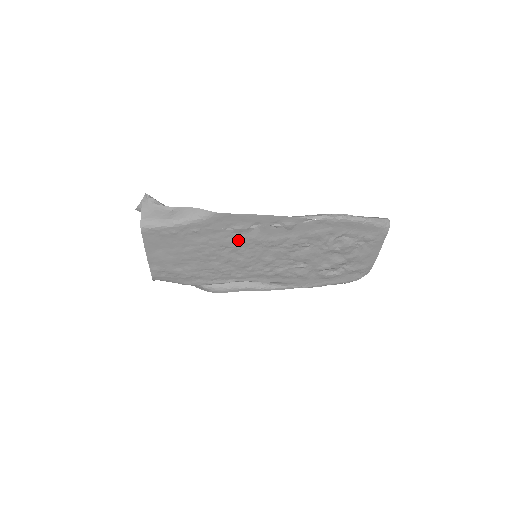
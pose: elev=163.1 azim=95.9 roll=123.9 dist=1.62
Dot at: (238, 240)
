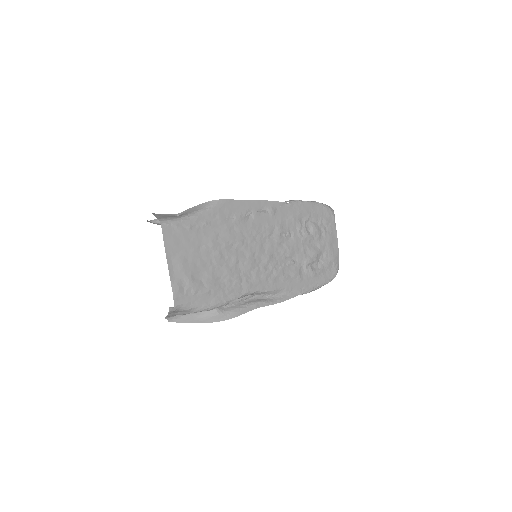
Dot at: (240, 232)
